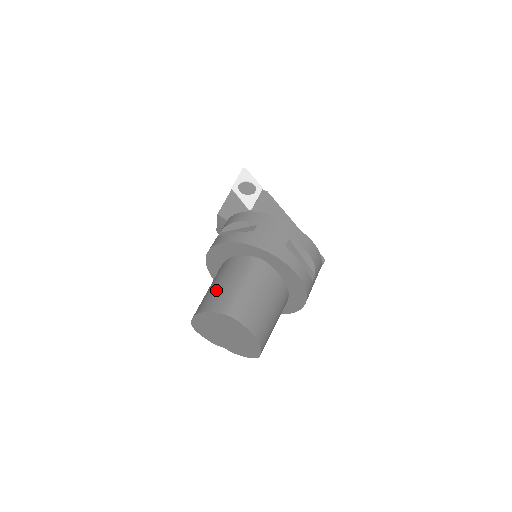
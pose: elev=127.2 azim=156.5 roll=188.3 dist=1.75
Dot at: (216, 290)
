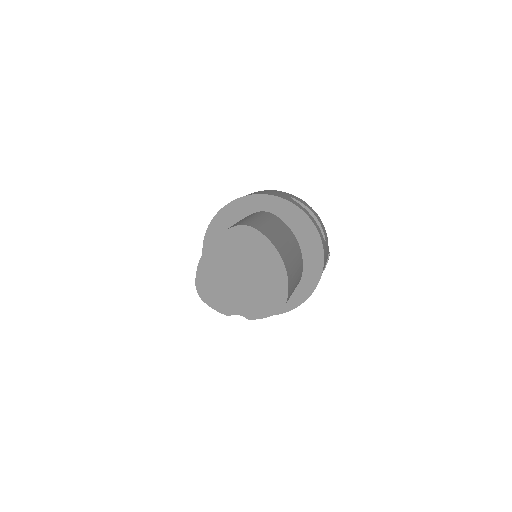
Dot at: occluded
